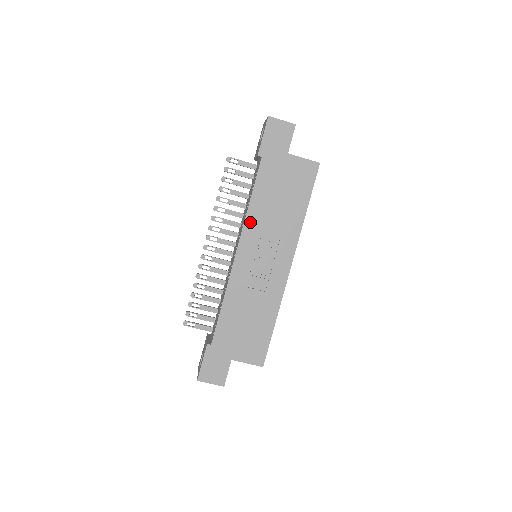
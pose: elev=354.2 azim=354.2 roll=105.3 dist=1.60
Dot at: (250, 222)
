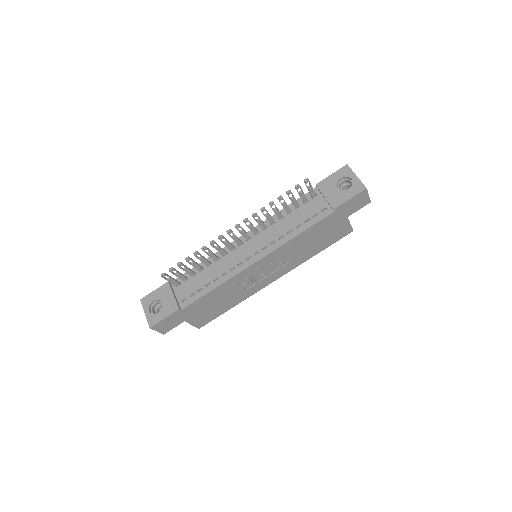
Dot at: (284, 248)
